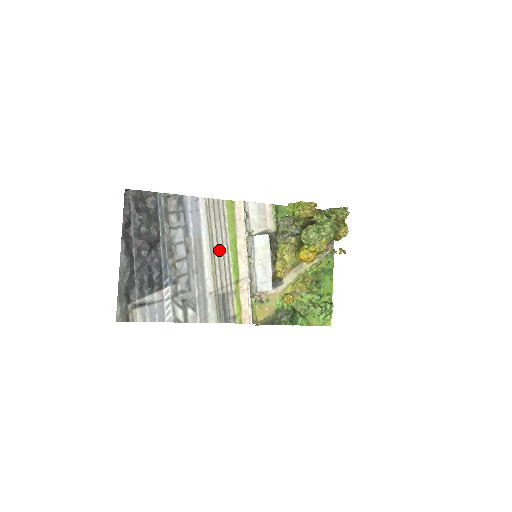
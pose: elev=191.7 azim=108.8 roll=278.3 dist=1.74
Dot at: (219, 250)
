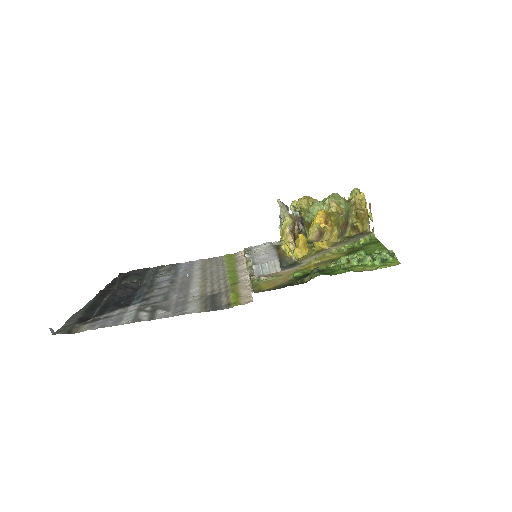
Dot at: (213, 275)
